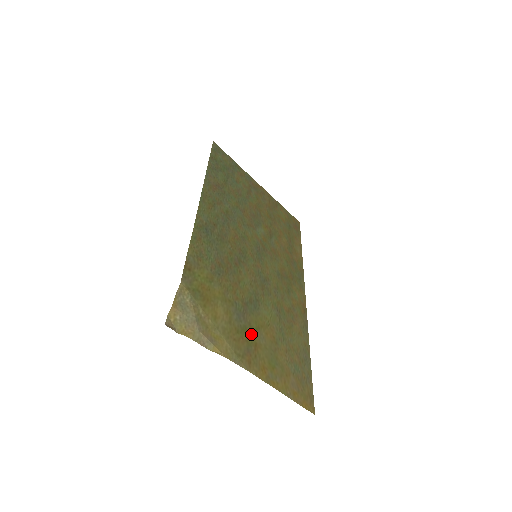
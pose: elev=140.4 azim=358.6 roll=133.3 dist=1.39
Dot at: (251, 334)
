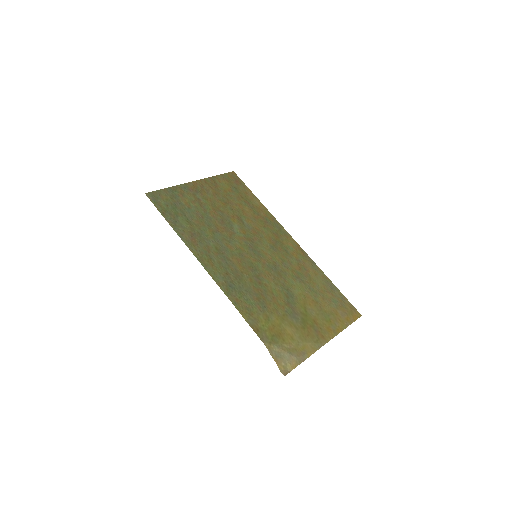
Dot at: (307, 318)
